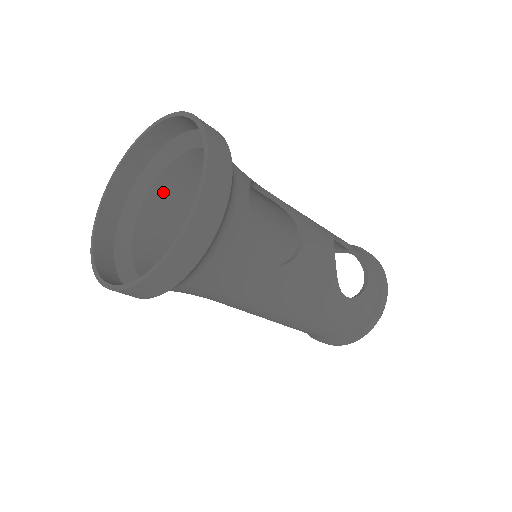
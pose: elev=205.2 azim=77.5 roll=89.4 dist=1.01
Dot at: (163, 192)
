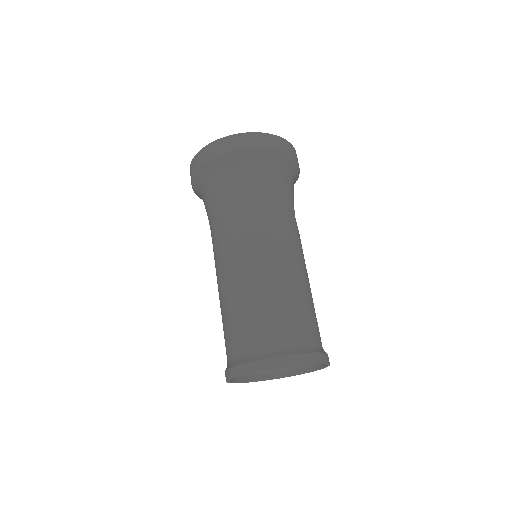
Dot at: occluded
